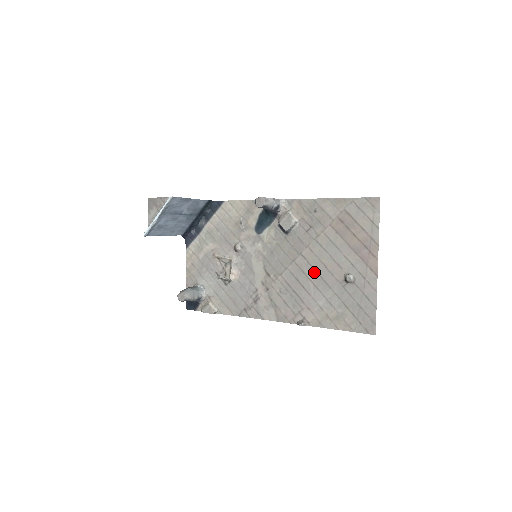
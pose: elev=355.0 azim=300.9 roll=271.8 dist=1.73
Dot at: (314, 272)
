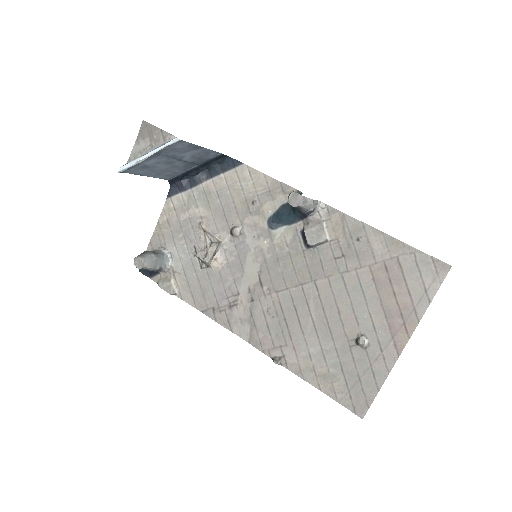
Dot at: (321, 311)
